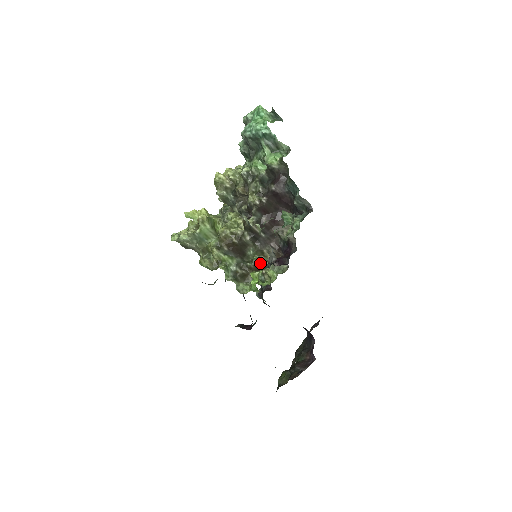
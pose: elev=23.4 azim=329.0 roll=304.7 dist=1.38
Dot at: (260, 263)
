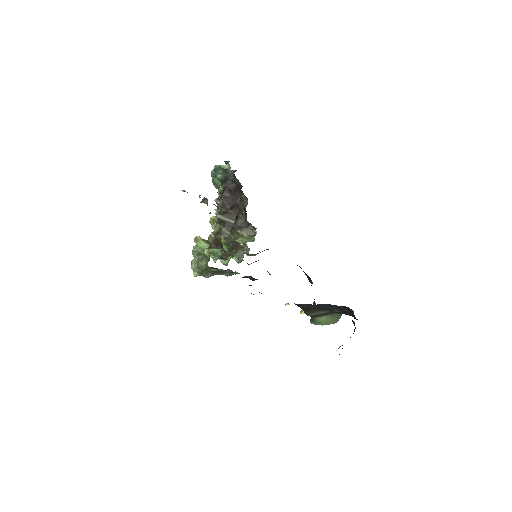
Dot at: (237, 240)
